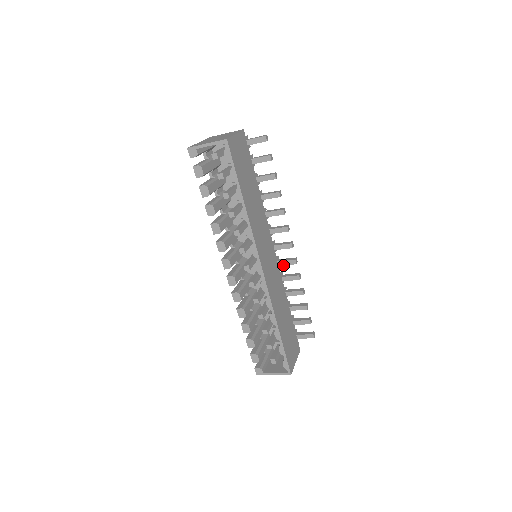
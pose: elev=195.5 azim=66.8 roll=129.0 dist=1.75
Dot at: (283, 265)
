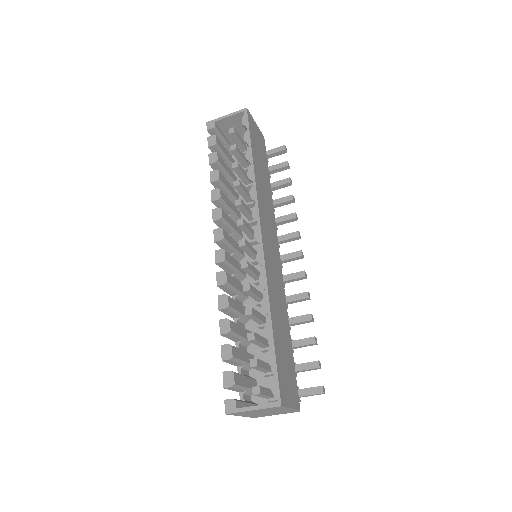
Dot at: (288, 280)
